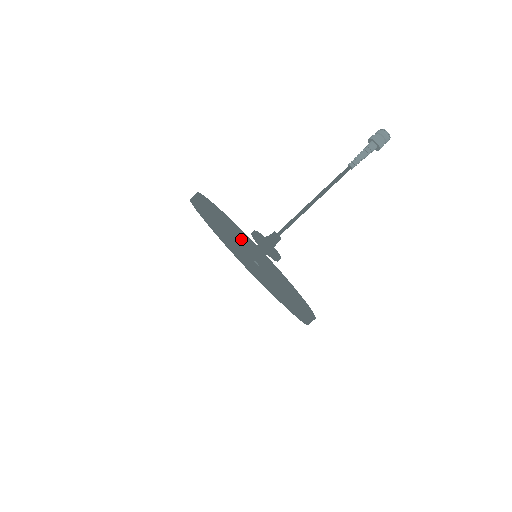
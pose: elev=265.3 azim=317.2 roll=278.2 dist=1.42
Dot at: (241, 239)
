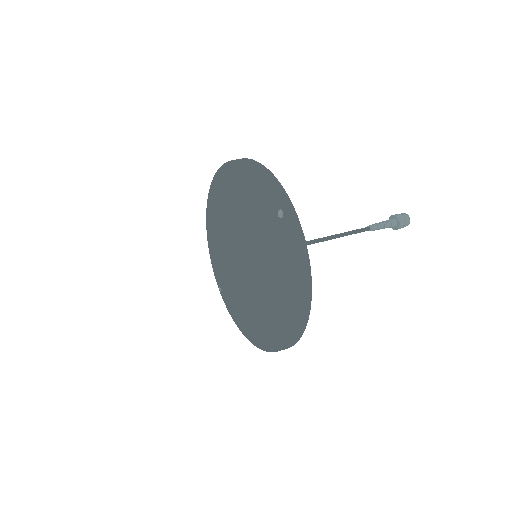
Dot at: (274, 185)
